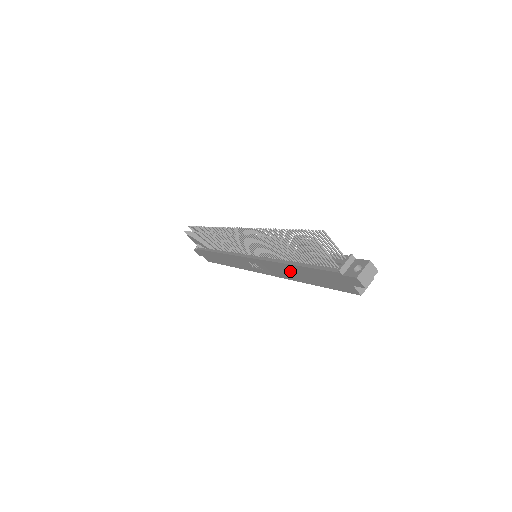
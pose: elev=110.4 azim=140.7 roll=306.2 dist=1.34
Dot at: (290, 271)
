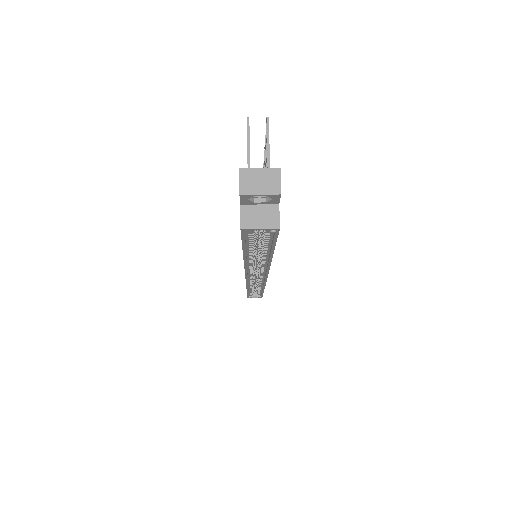
Dot at: occluded
